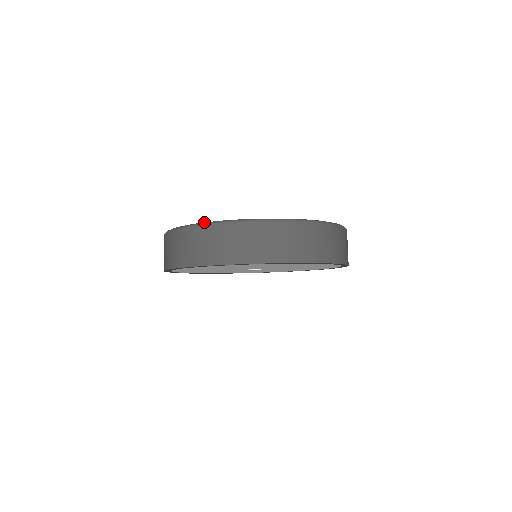
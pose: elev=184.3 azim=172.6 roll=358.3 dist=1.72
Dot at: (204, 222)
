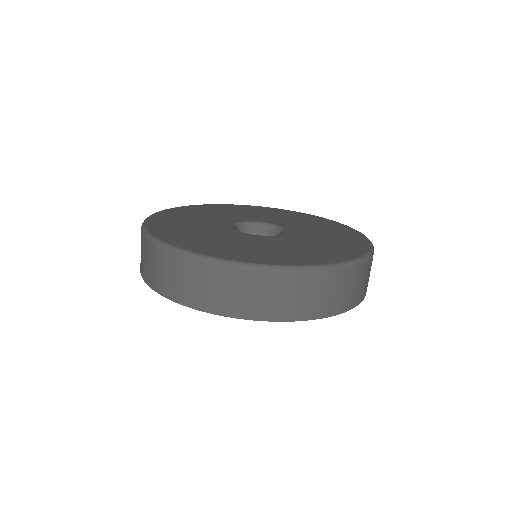
Dot at: (208, 256)
